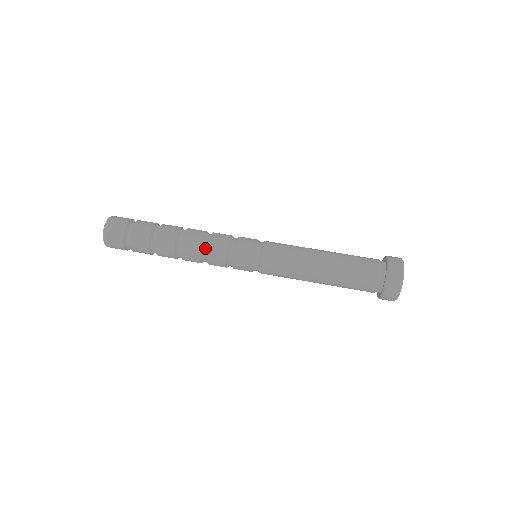
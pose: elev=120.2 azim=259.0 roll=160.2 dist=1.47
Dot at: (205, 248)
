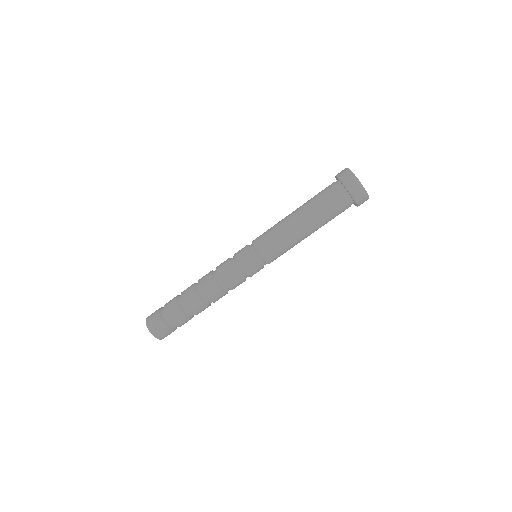
Dot at: occluded
